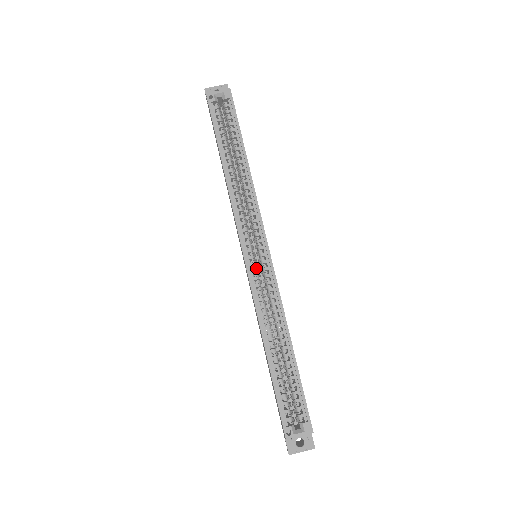
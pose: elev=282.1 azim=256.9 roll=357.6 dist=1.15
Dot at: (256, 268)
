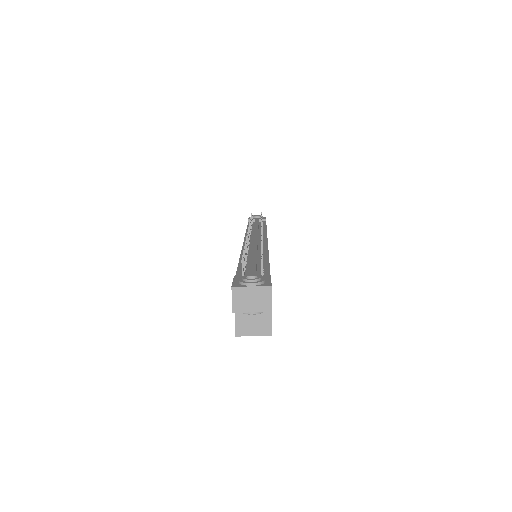
Dot at: occluded
